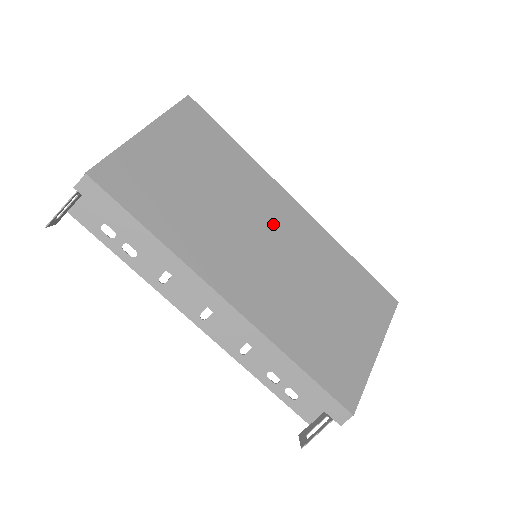
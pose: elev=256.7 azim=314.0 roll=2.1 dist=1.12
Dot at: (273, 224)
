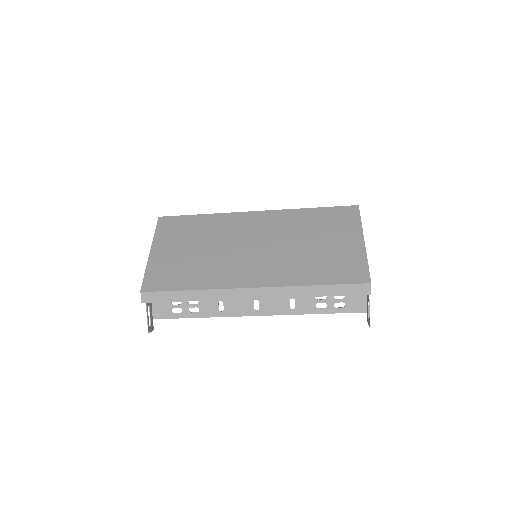
Dot at: (249, 233)
